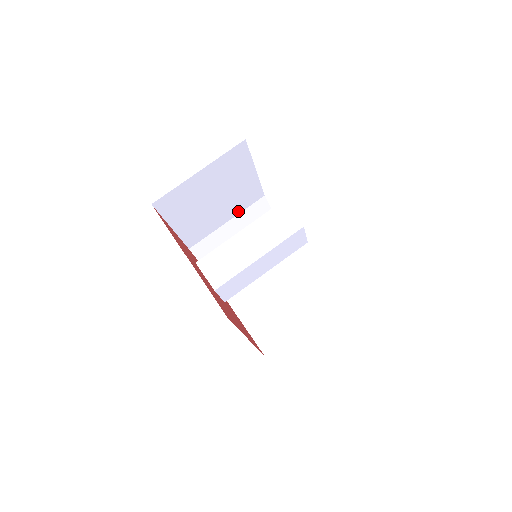
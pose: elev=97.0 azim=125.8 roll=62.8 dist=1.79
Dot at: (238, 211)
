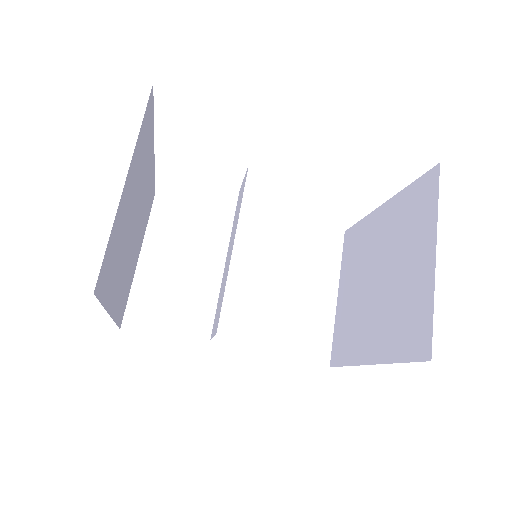
Dot at: occluded
